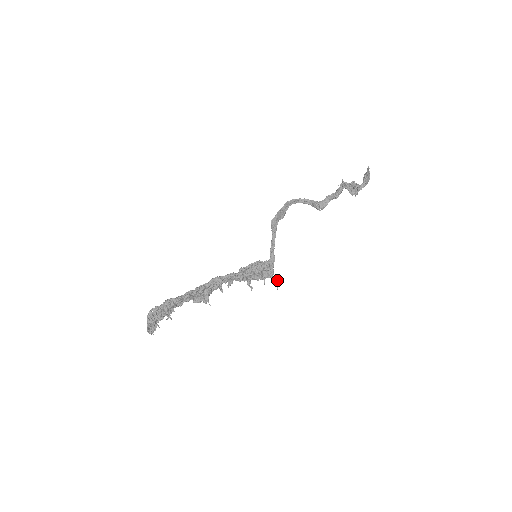
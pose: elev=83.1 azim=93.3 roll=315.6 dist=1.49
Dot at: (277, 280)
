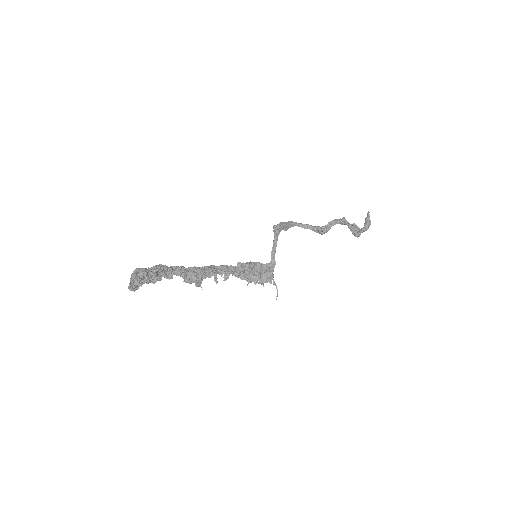
Dot at: (276, 288)
